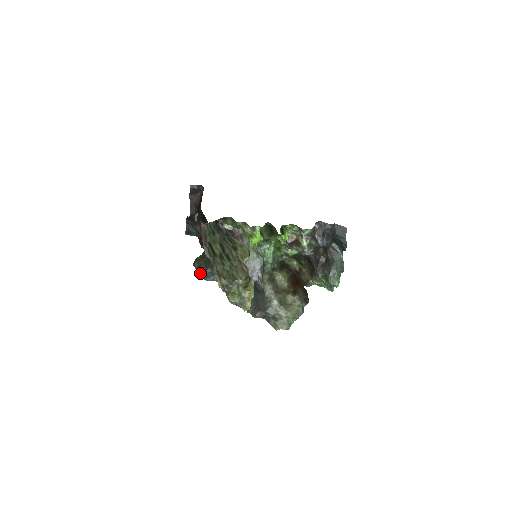
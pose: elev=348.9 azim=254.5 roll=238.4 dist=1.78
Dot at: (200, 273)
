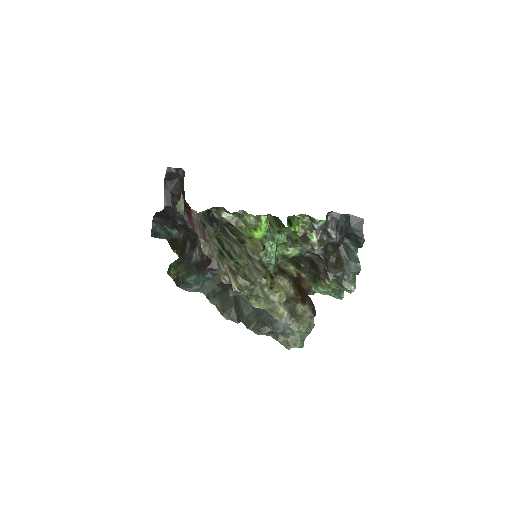
Dot at: (180, 282)
